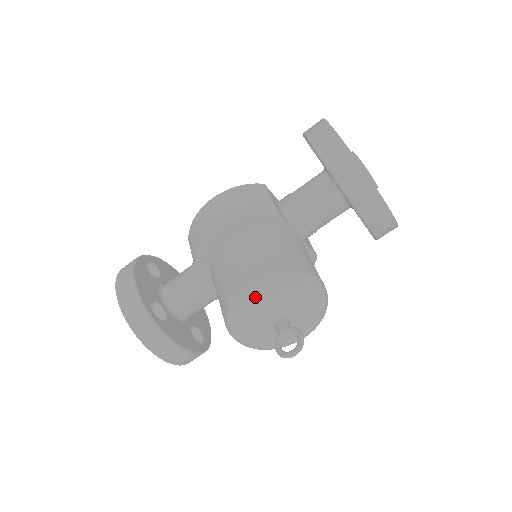
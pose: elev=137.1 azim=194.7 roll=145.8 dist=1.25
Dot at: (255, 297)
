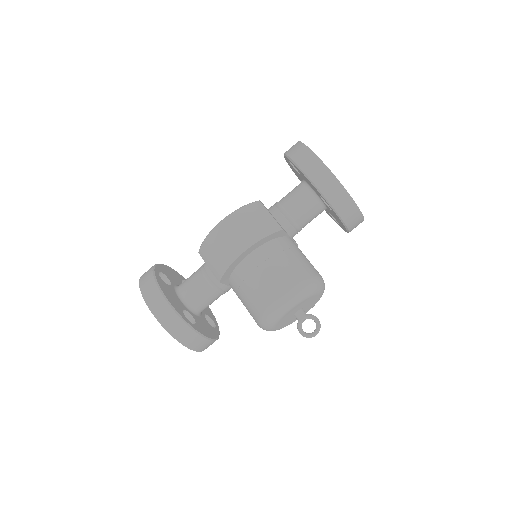
Dot at: (288, 304)
